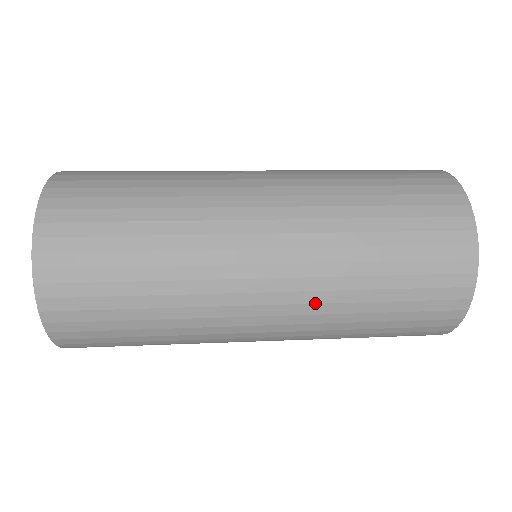
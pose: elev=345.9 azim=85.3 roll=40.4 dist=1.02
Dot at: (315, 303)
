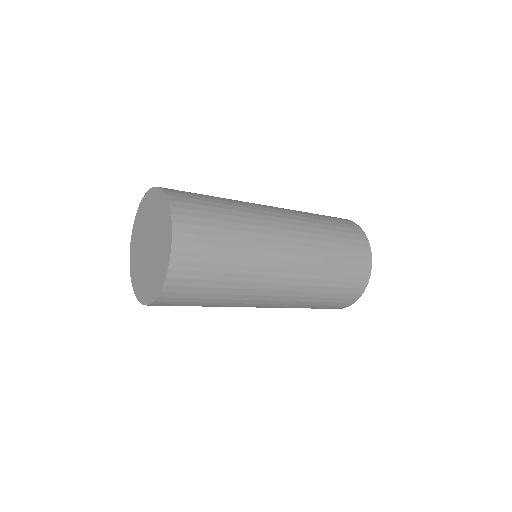
Dot at: (301, 221)
